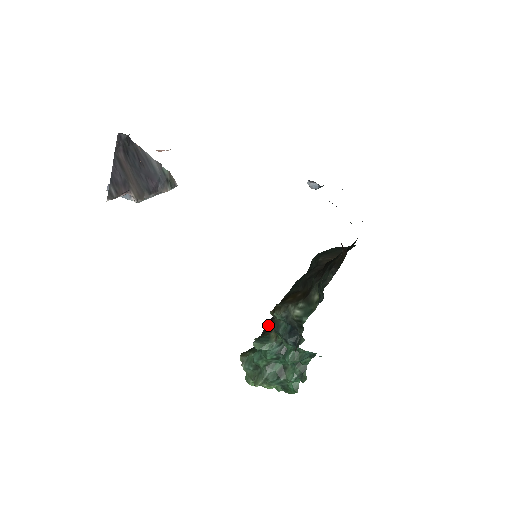
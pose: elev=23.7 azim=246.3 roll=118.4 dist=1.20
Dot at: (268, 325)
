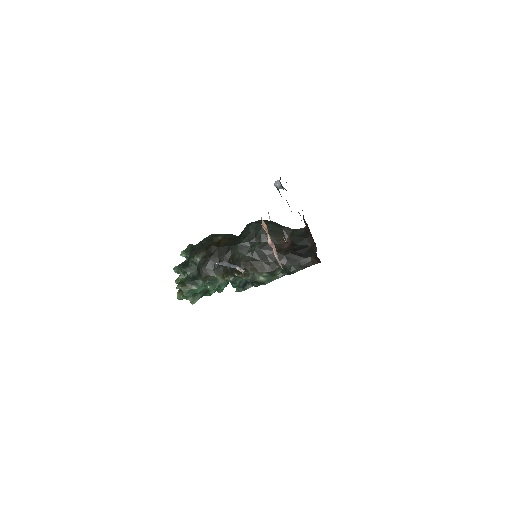
Dot at: (209, 268)
